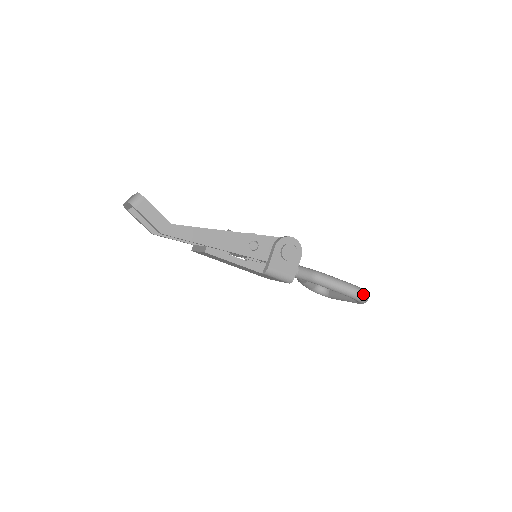
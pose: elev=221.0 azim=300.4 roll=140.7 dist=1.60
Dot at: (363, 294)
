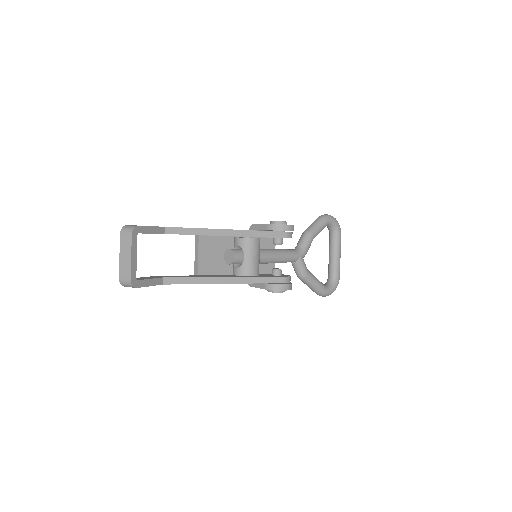
Dot at: occluded
